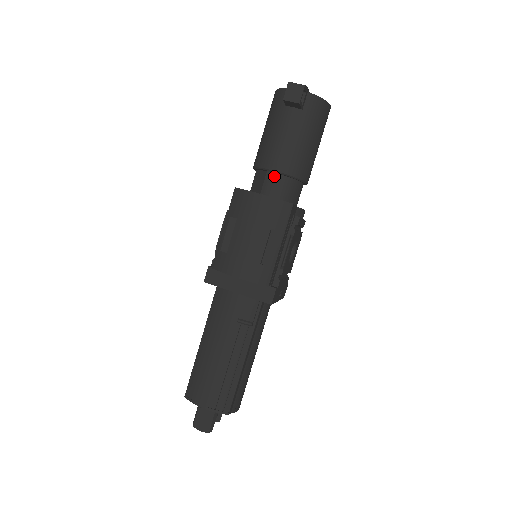
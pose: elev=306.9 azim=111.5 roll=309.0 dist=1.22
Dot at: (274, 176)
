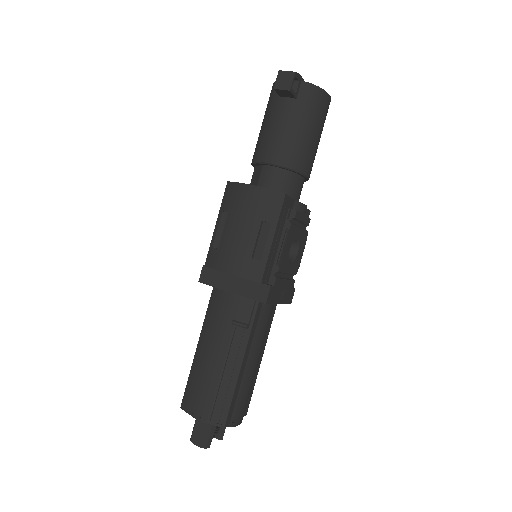
Dot at: (269, 169)
